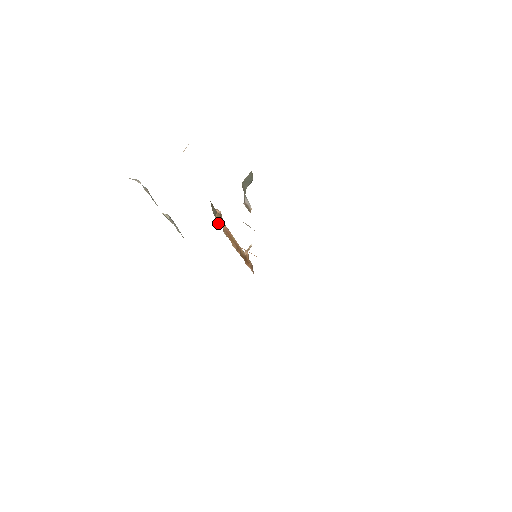
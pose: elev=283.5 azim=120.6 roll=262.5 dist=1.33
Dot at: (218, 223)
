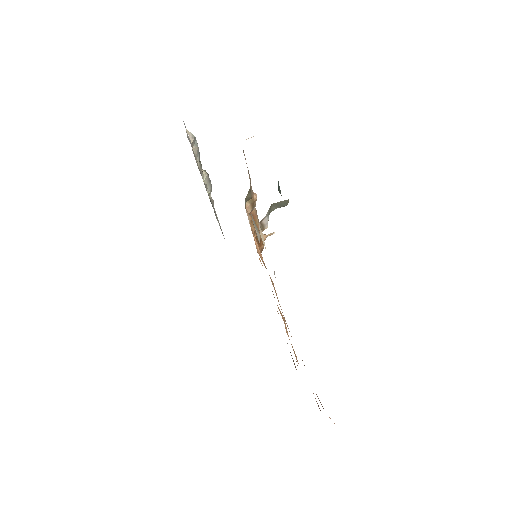
Dot at: (247, 207)
